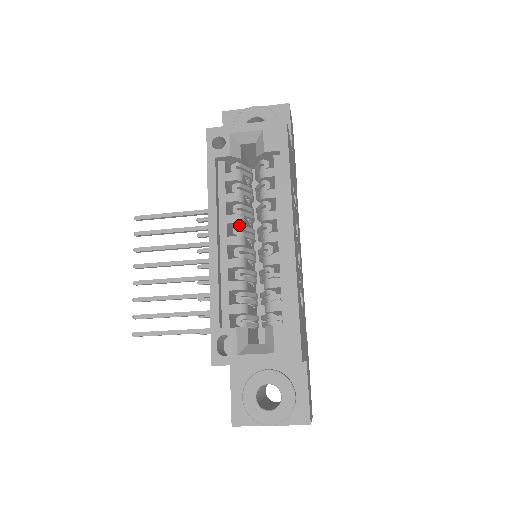
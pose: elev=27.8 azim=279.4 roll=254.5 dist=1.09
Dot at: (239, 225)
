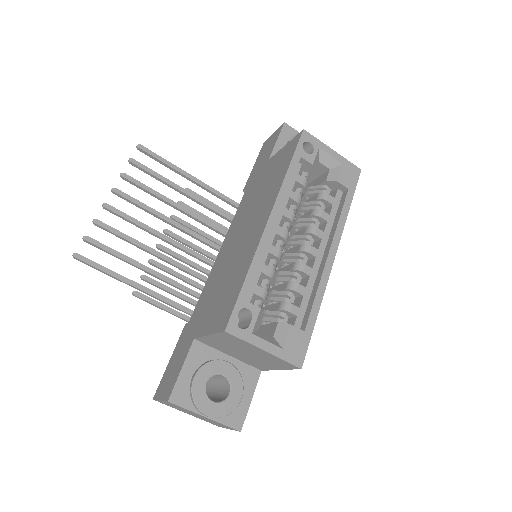
Dot at: (289, 223)
